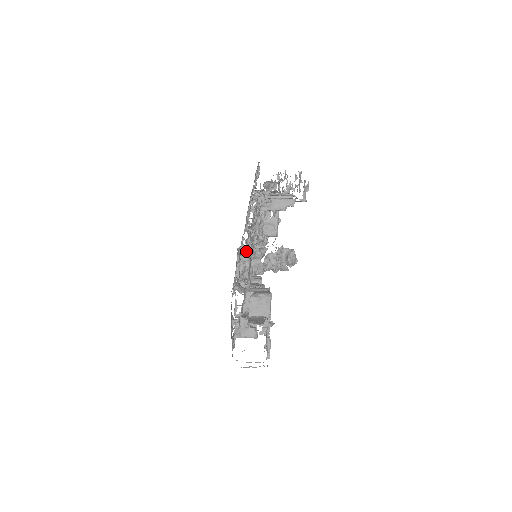
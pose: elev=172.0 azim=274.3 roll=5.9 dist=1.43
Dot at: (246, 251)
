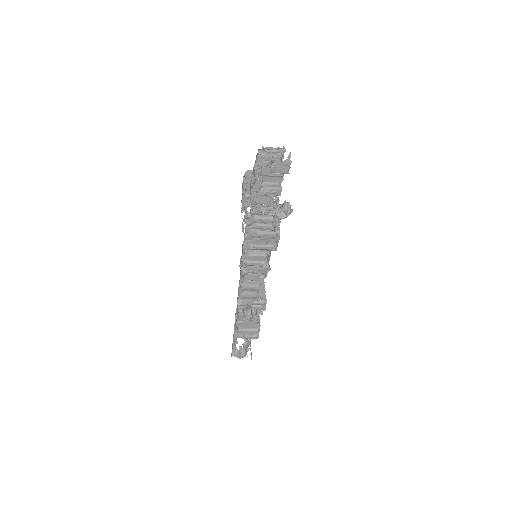
Dot at: (249, 198)
